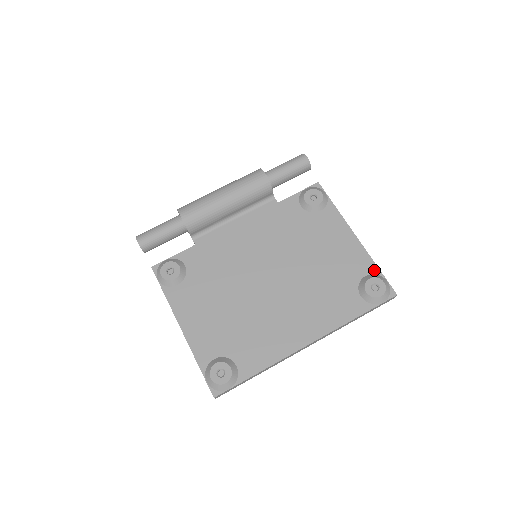
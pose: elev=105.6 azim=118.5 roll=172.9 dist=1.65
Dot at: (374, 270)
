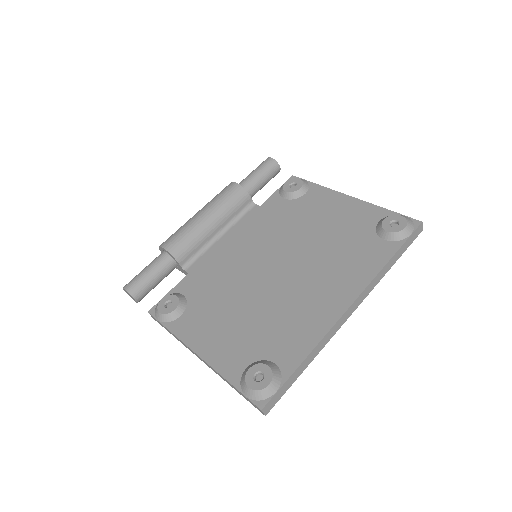
Dot at: (385, 213)
